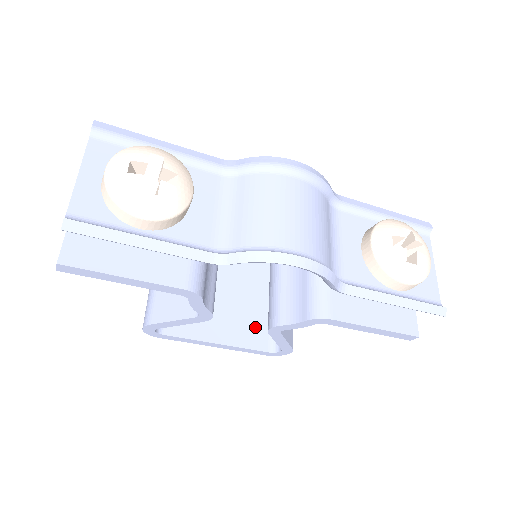
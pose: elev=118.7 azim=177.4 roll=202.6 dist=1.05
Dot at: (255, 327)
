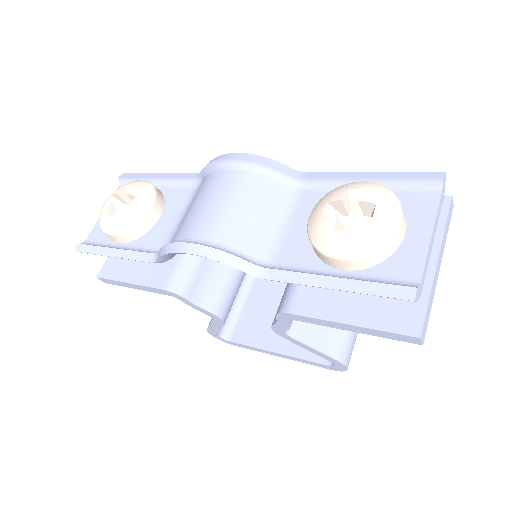
Dot at: occluded
